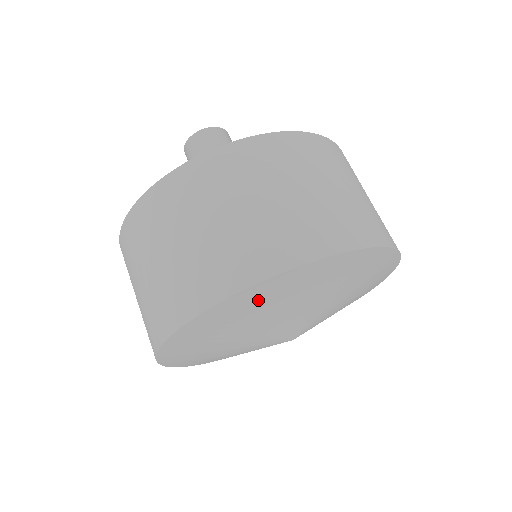
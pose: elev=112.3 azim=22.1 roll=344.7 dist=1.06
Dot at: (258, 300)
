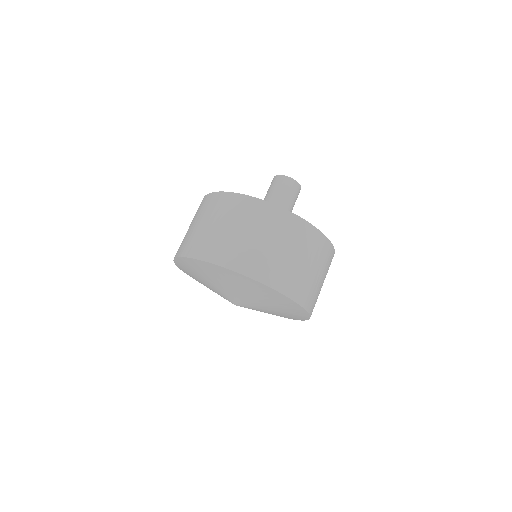
Dot at: (235, 279)
